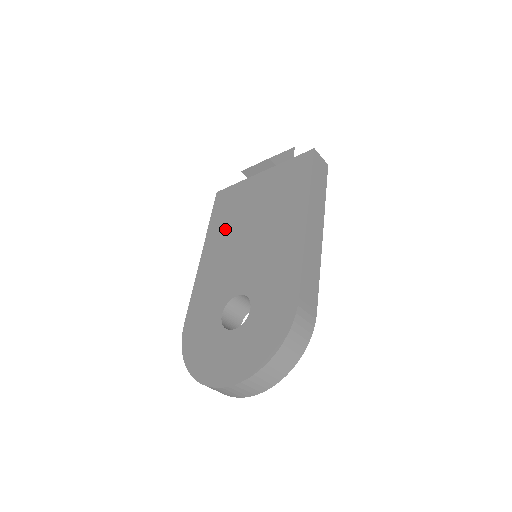
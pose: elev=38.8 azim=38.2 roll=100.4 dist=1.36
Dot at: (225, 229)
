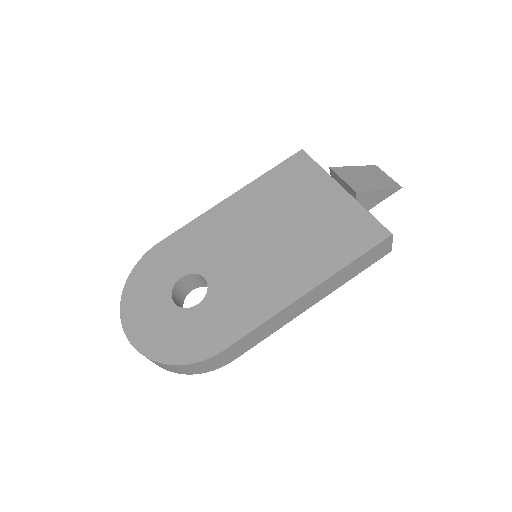
Dot at: (264, 201)
